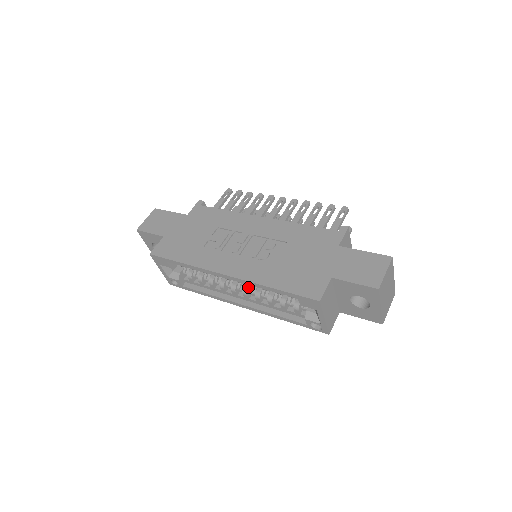
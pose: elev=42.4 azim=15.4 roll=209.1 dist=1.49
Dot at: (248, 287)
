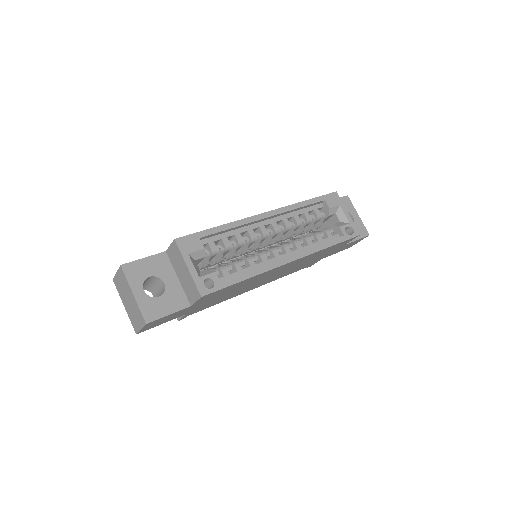
Dot at: (281, 244)
